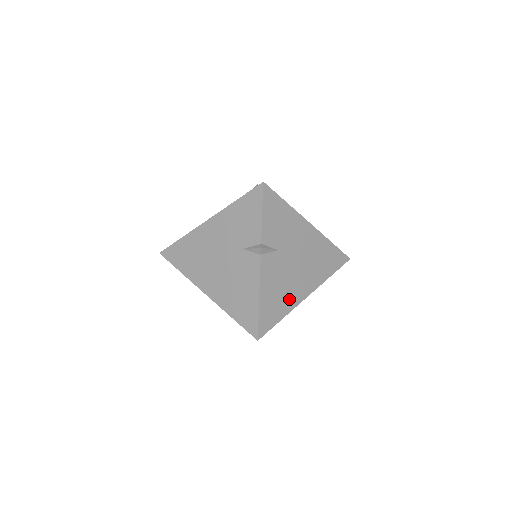
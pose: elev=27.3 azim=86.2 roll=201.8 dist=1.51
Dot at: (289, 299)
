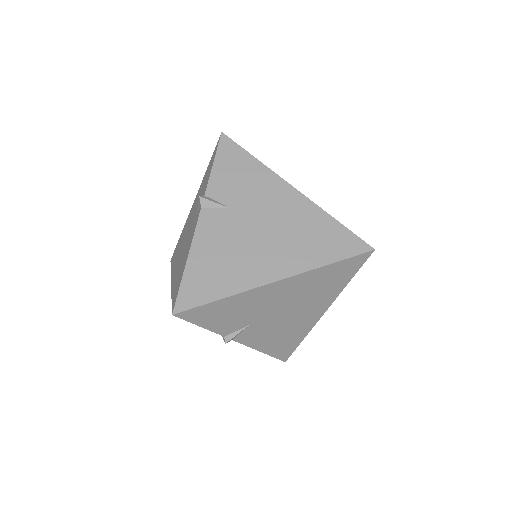
Dot at: (240, 275)
